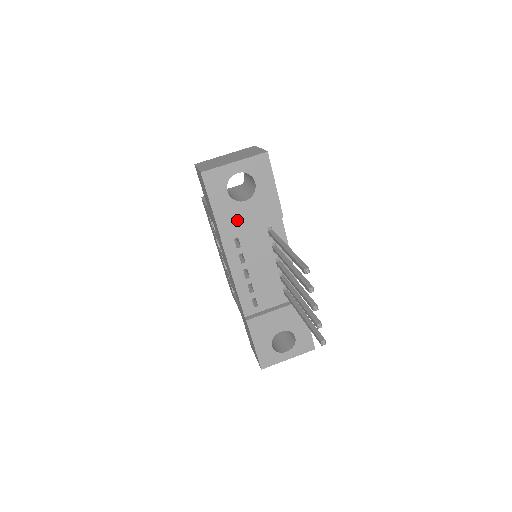
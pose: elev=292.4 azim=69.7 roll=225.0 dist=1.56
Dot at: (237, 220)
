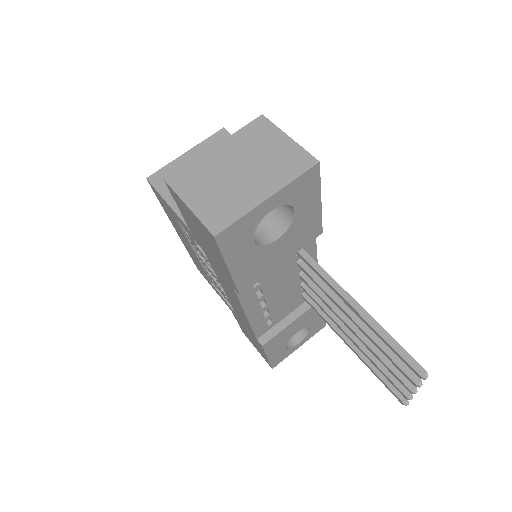
Dot at: (263, 266)
